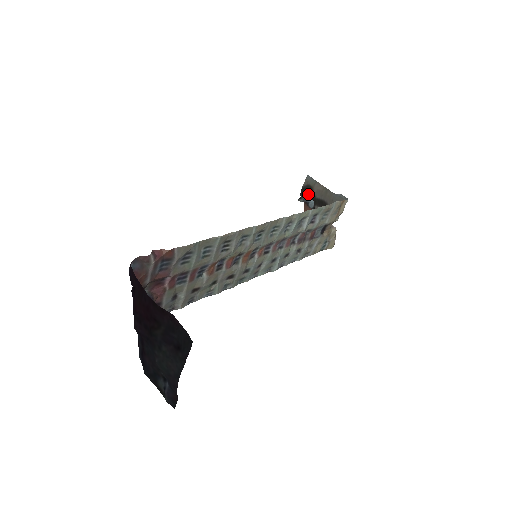
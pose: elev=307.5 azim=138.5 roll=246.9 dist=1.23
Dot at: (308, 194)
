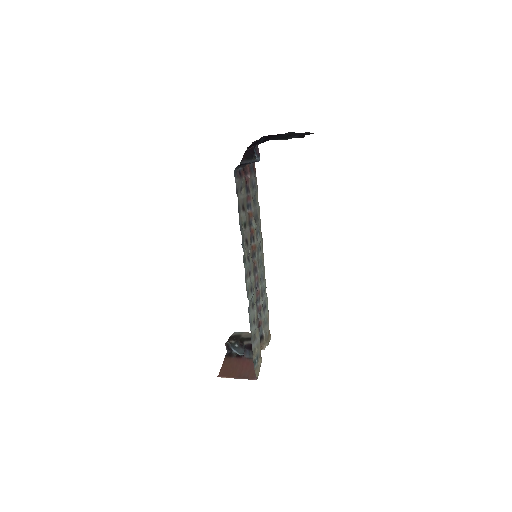
Dot at: (235, 340)
